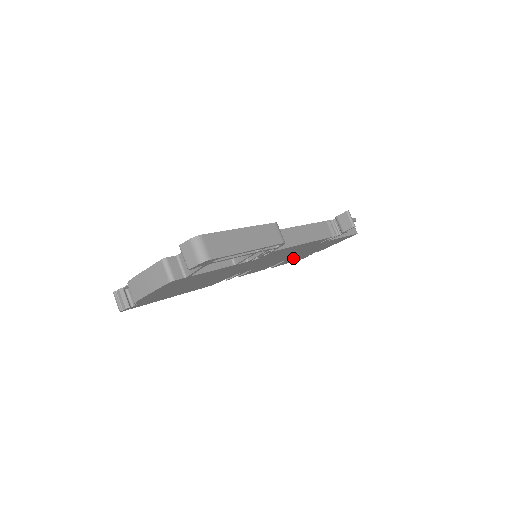
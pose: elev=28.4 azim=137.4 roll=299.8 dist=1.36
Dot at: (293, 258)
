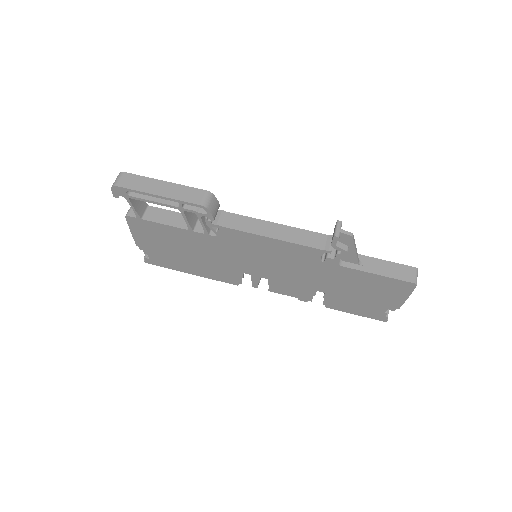
Dot at: (339, 297)
